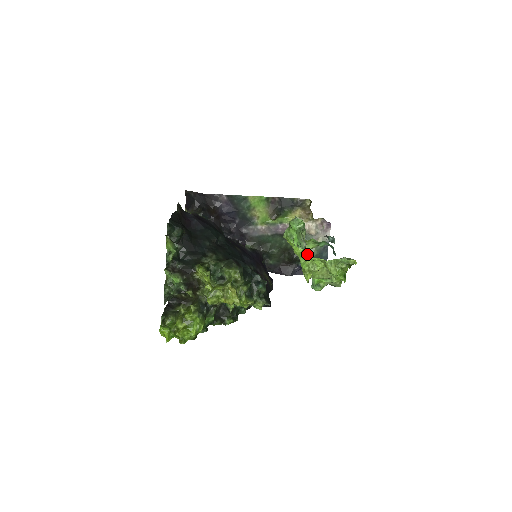
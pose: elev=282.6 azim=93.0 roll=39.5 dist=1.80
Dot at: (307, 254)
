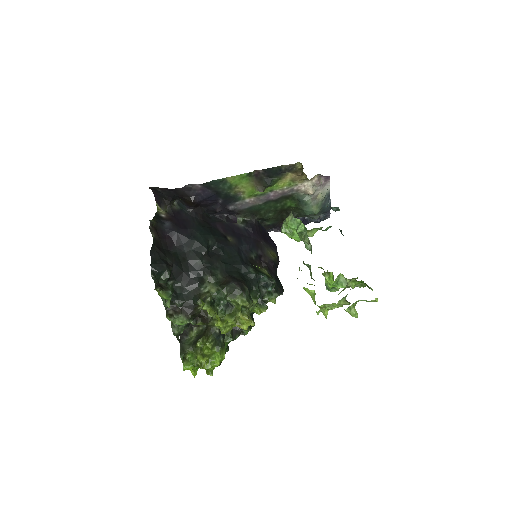
Dot at: (308, 214)
